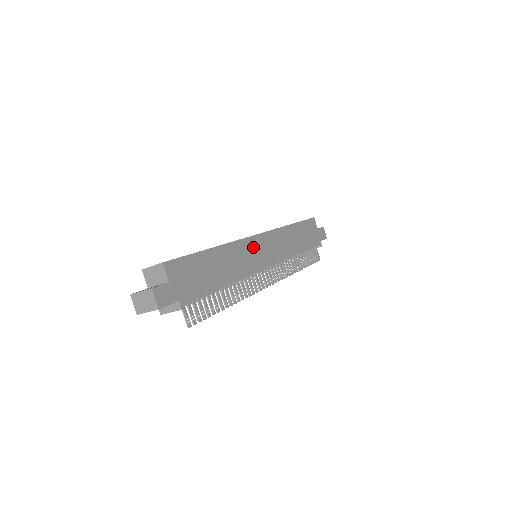
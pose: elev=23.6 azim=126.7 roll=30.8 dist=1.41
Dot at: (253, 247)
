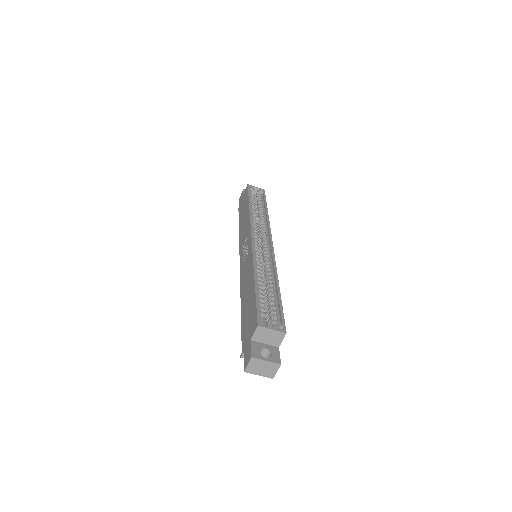
Dot at: occluded
